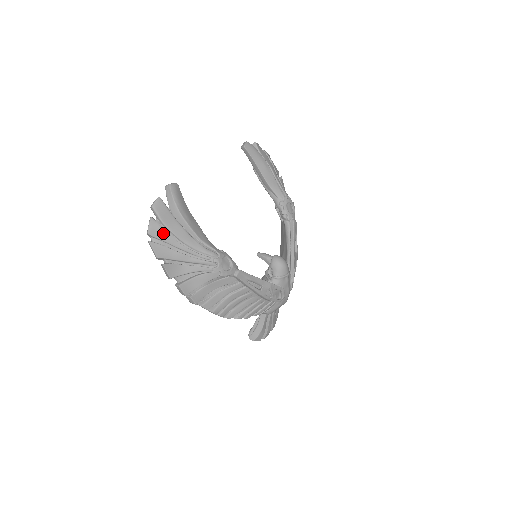
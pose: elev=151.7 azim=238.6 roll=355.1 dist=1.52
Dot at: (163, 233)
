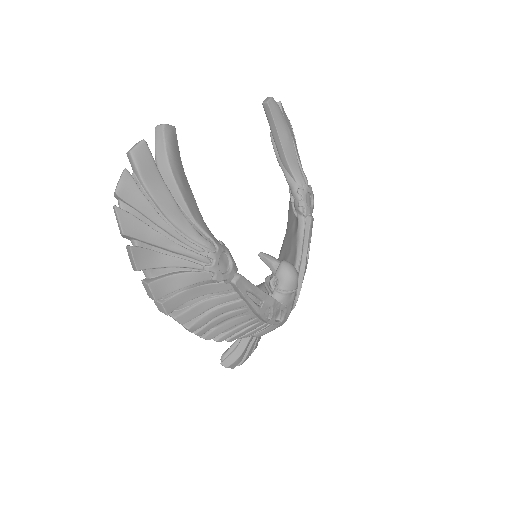
Dot at: (140, 198)
